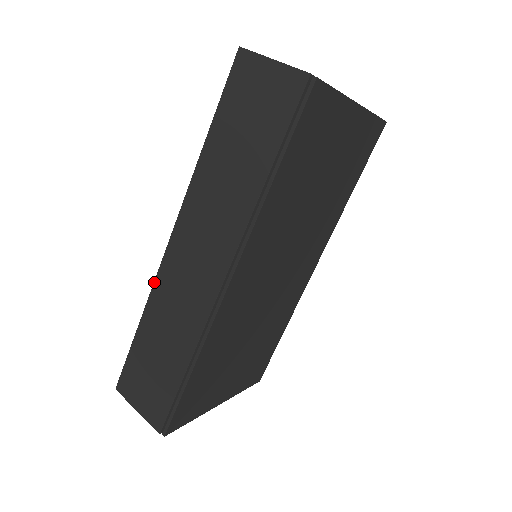
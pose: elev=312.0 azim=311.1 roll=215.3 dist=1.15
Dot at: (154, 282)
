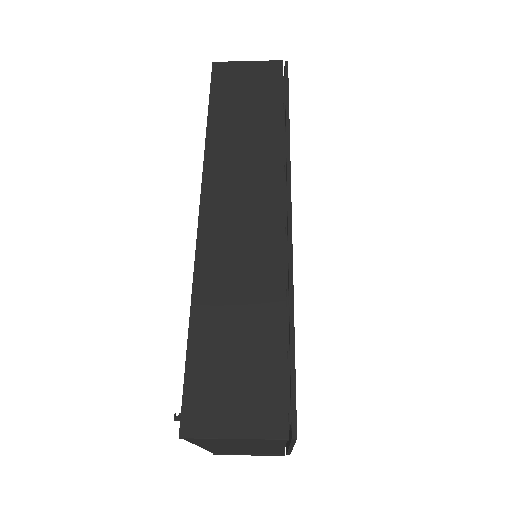
Dot at: (195, 256)
